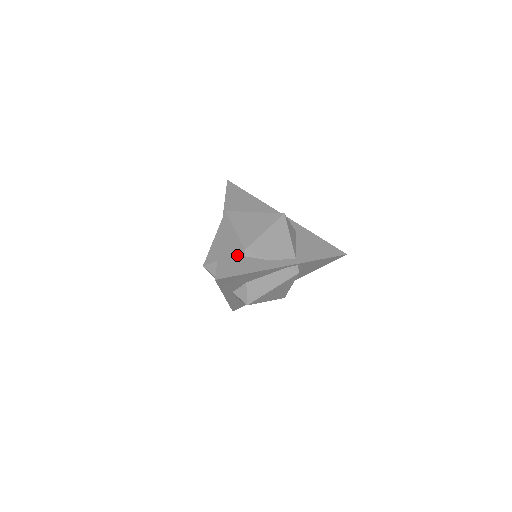
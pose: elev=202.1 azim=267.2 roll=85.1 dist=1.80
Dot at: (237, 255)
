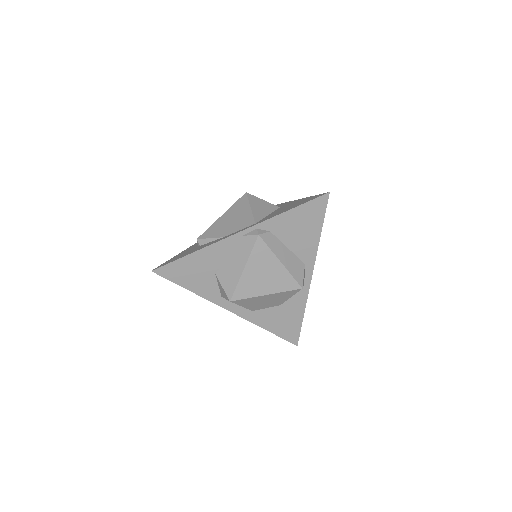
Dot at: (193, 248)
